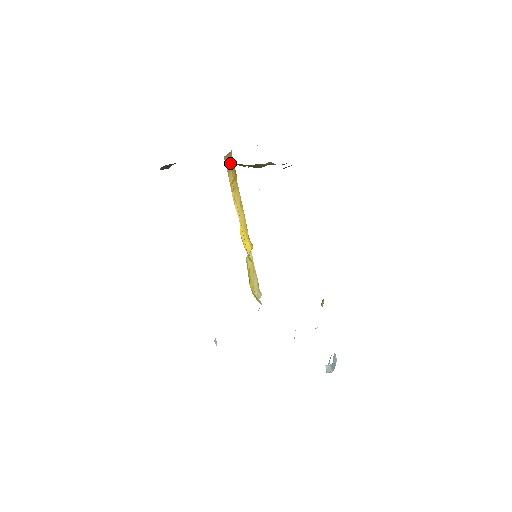
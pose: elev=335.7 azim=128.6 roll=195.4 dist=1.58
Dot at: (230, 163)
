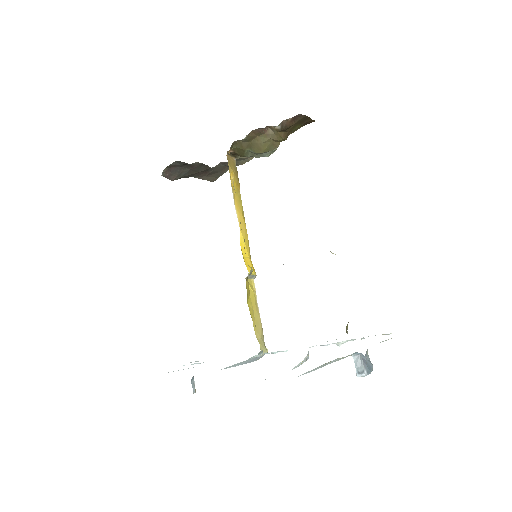
Dot at: (233, 166)
